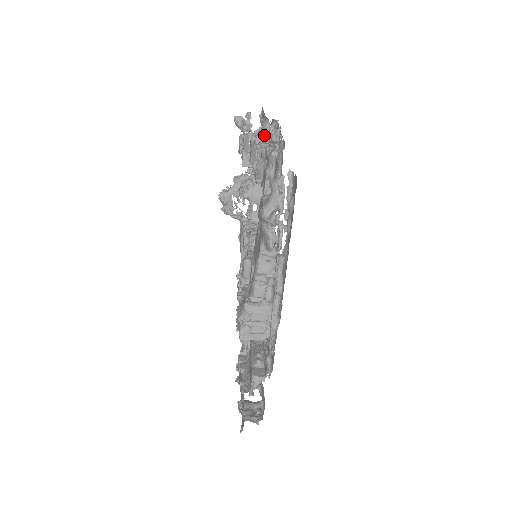
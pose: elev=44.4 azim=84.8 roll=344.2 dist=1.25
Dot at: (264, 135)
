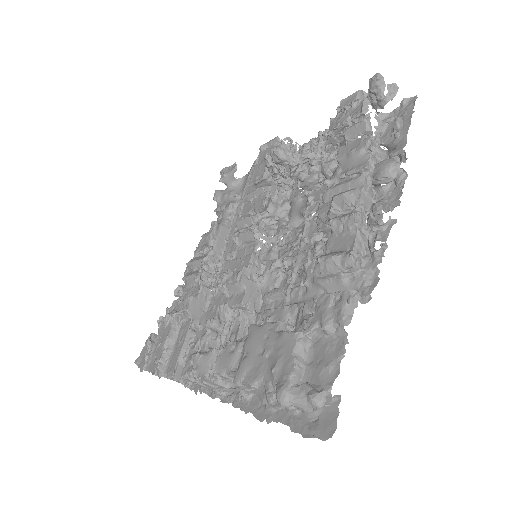
Dot at: (373, 209)
